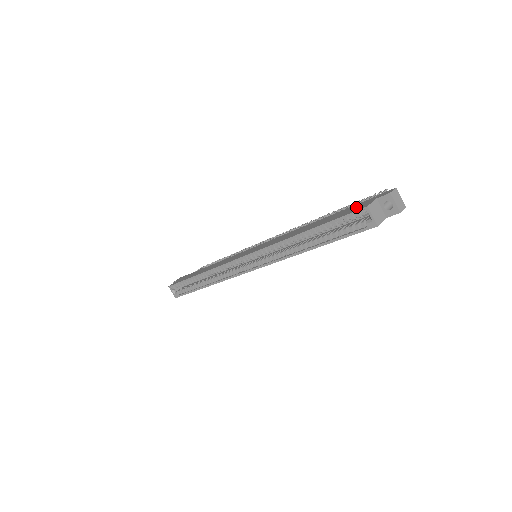
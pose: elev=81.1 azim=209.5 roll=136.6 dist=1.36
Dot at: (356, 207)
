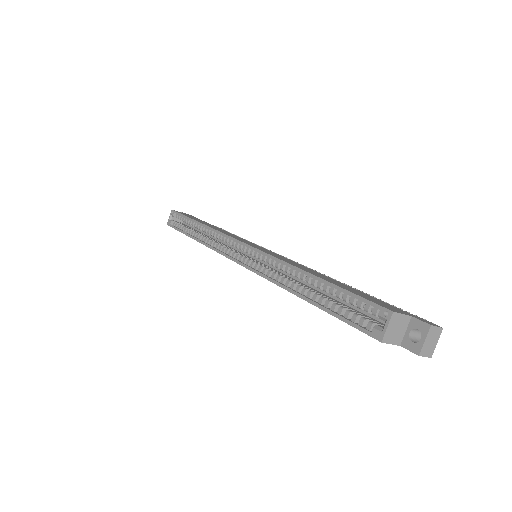
Dot at: (383, 303)
